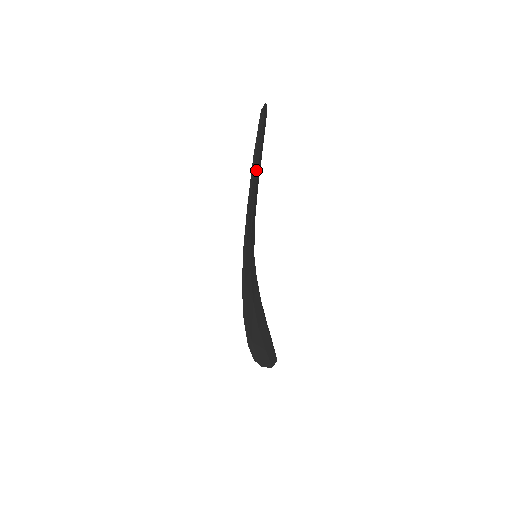
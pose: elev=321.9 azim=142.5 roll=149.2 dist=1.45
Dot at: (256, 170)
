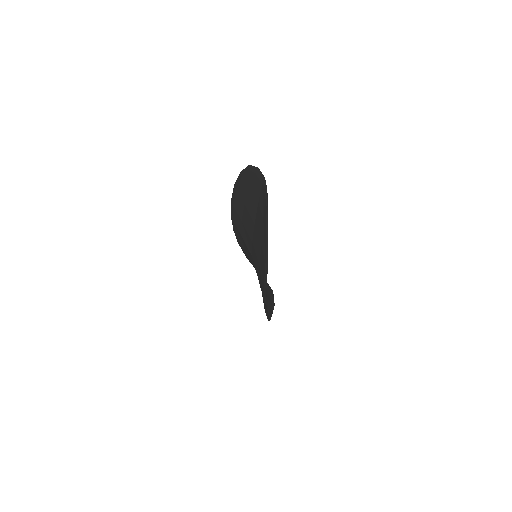
Dot at: occluded
